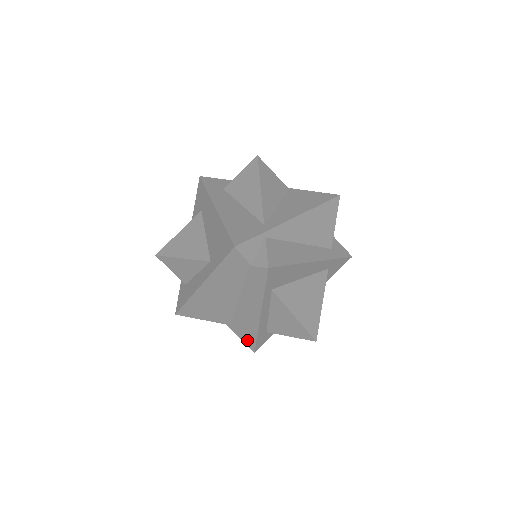
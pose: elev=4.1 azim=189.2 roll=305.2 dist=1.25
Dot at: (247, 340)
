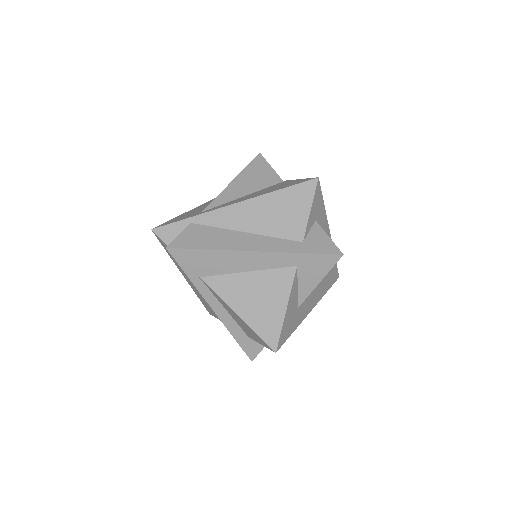
Dot at: occluded
